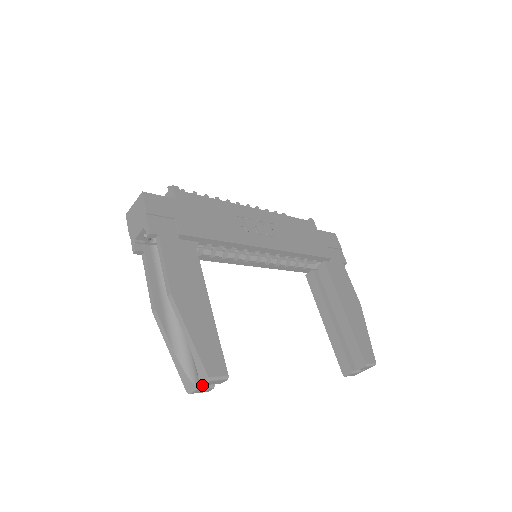
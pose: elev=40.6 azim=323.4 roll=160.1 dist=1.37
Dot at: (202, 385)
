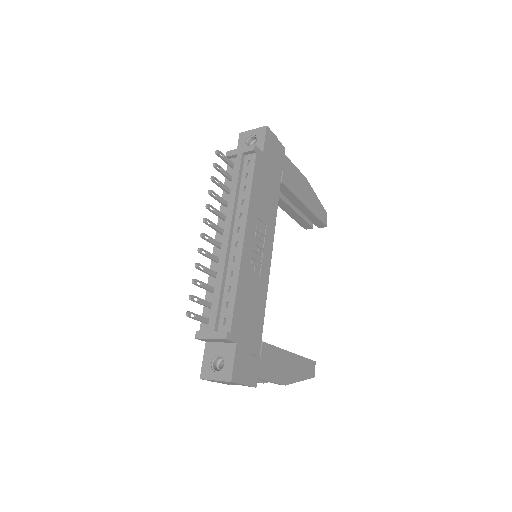
Dot at: occluded
